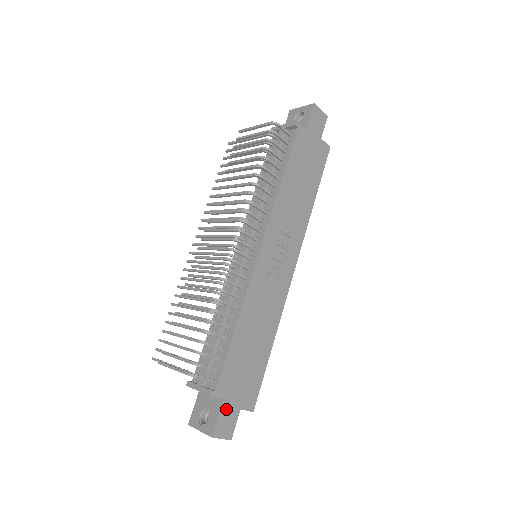
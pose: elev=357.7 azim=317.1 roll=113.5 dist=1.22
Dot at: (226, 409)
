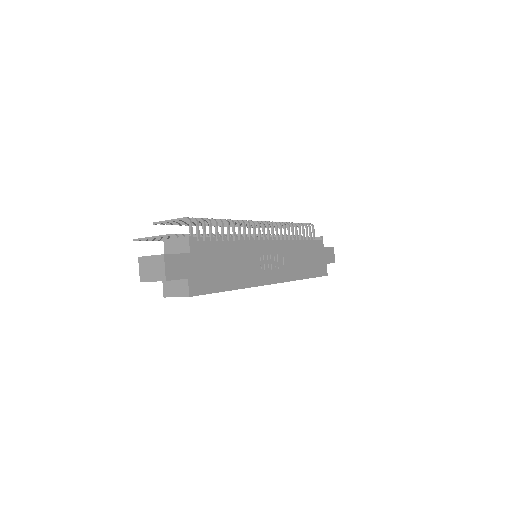
Dot at: (185, 261)
